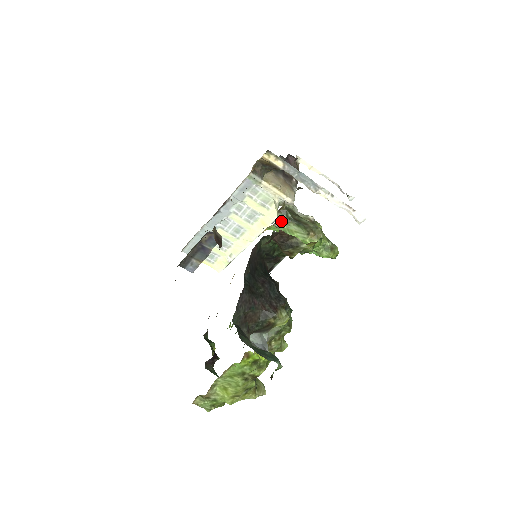
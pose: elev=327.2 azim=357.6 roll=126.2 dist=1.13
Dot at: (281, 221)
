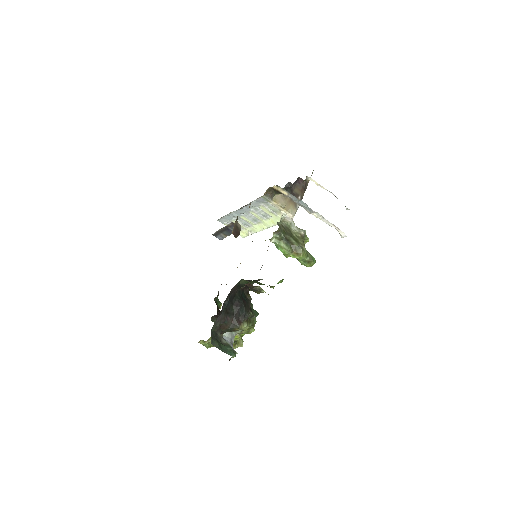
Dot at: (276, 239)
